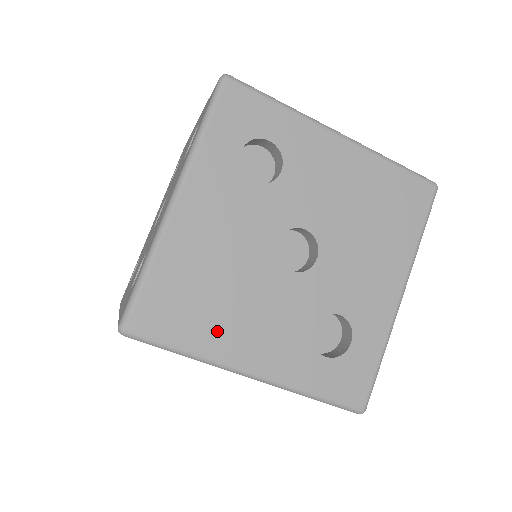
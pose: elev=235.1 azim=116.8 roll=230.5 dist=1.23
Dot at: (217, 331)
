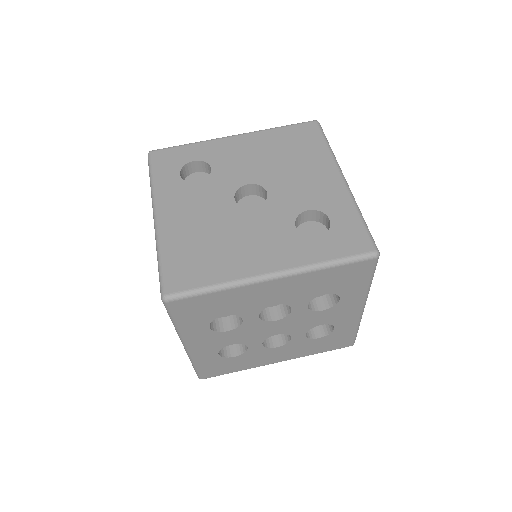
Dot at: (228, 263)
